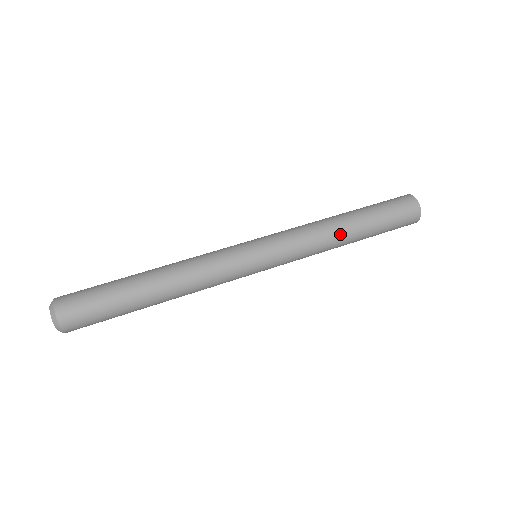
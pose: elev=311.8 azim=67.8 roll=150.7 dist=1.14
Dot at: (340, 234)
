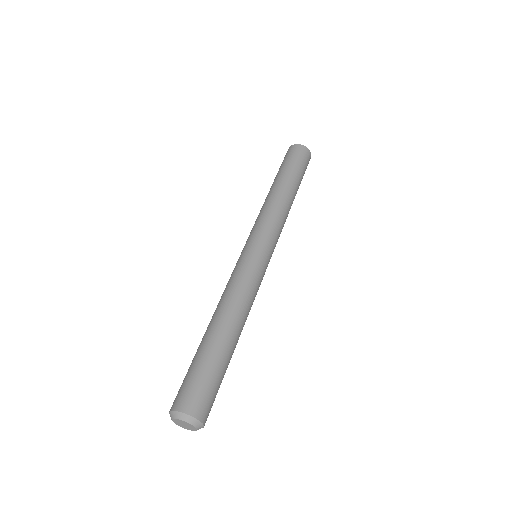
Dot at: occluded
